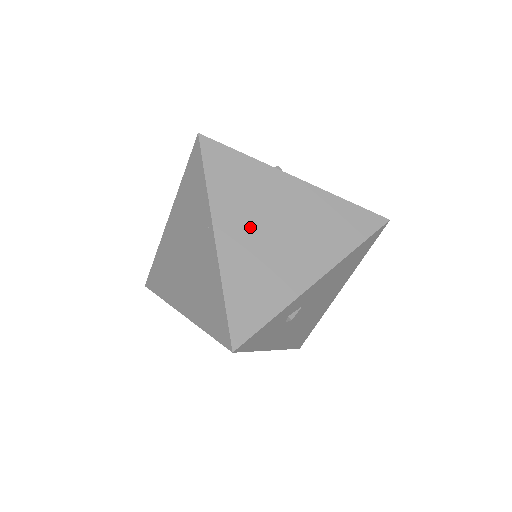
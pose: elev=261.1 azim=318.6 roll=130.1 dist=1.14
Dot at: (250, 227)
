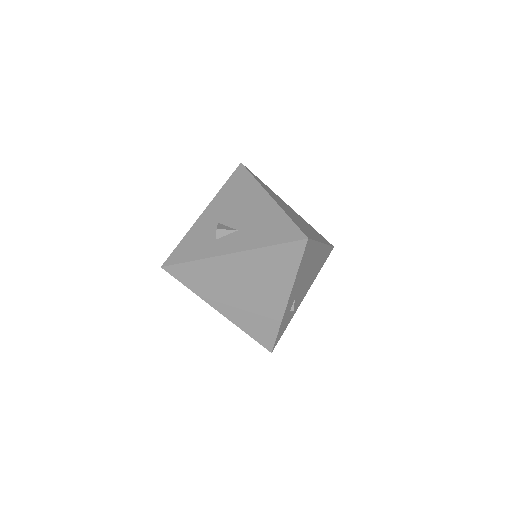
Dot at: (231, 297)
